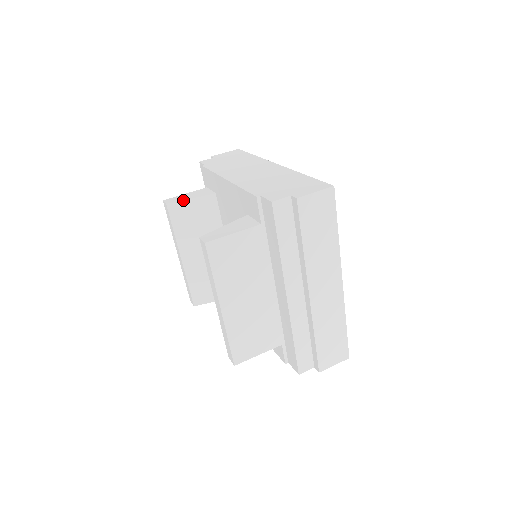
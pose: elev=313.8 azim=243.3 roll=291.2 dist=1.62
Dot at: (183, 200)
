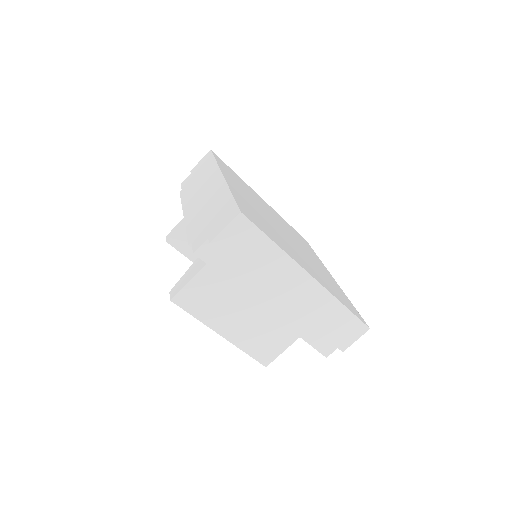
Dot at: (176, 233)
